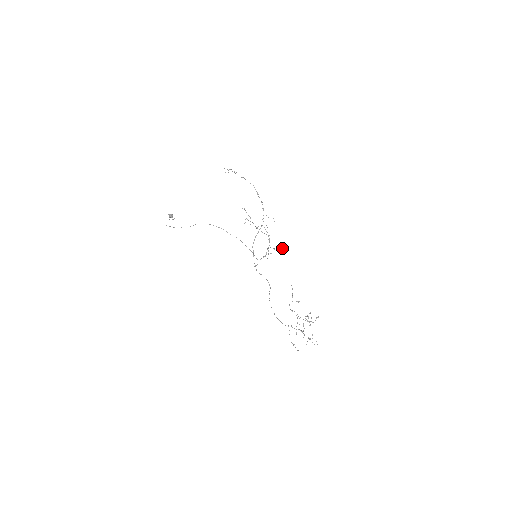
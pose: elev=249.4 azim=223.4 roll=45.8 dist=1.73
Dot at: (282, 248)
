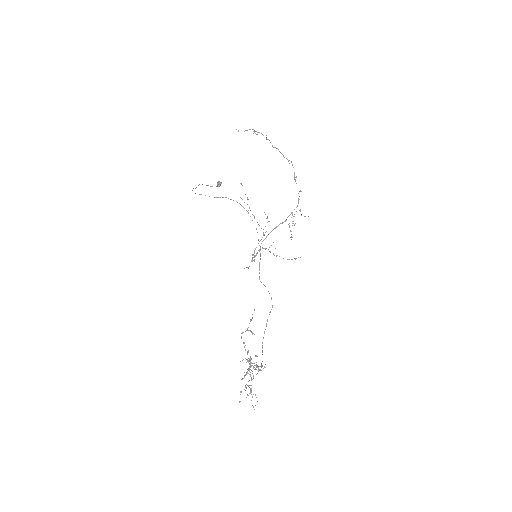
Dot at: occluded
